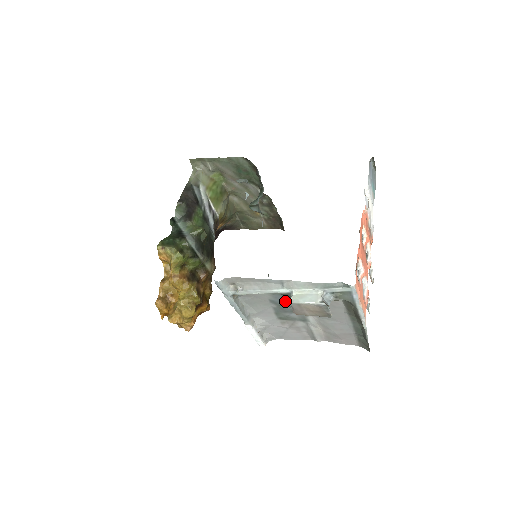
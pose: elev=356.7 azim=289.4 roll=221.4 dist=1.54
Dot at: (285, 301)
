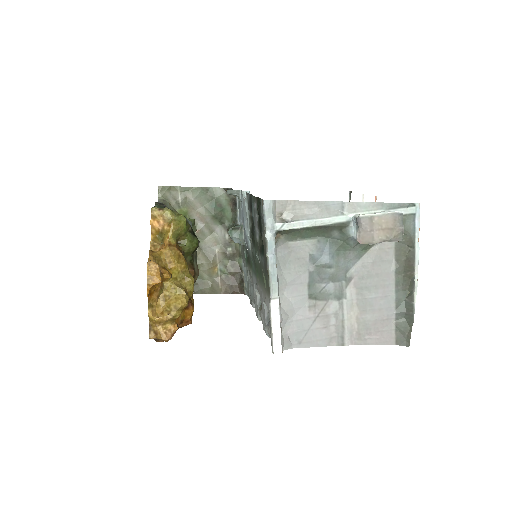
Dot at: (329, 255)
